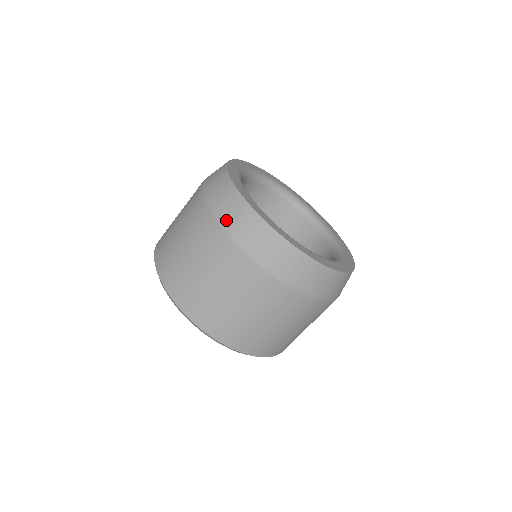
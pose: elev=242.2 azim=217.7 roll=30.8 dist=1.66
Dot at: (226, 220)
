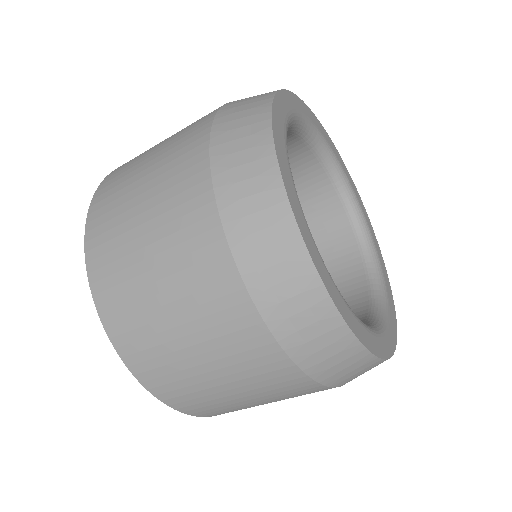
Dot at: (251, 259)
